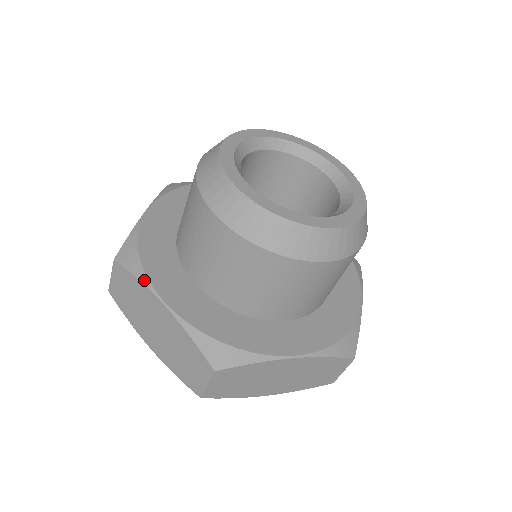
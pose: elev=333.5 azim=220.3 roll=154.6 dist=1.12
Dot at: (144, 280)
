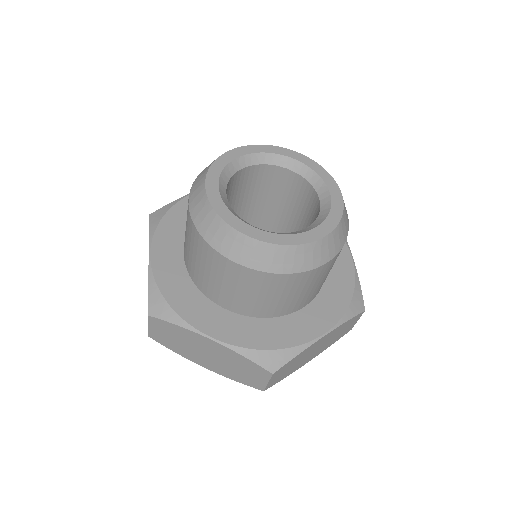
Dot at: (151, 234)
